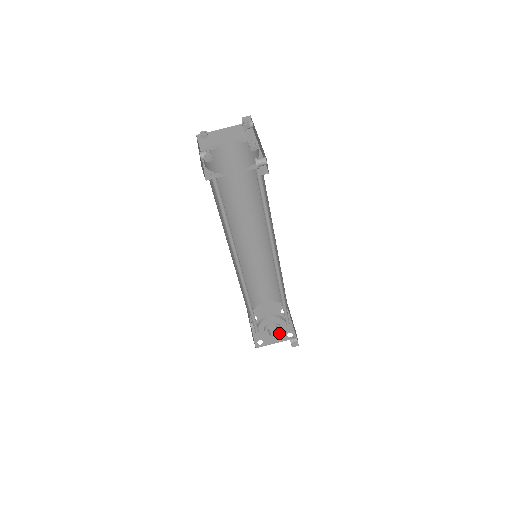
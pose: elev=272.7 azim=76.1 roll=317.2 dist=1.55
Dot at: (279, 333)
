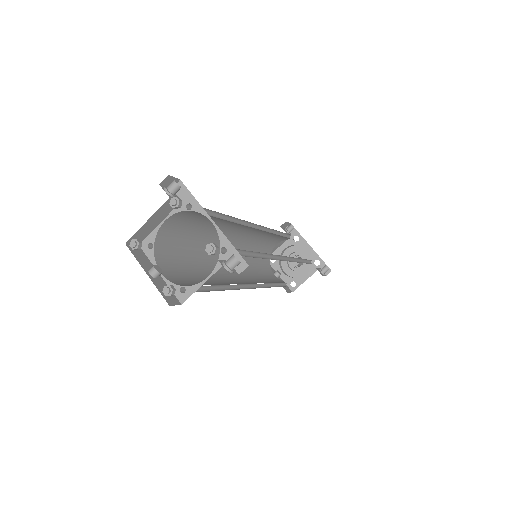
Dot at: occluded
